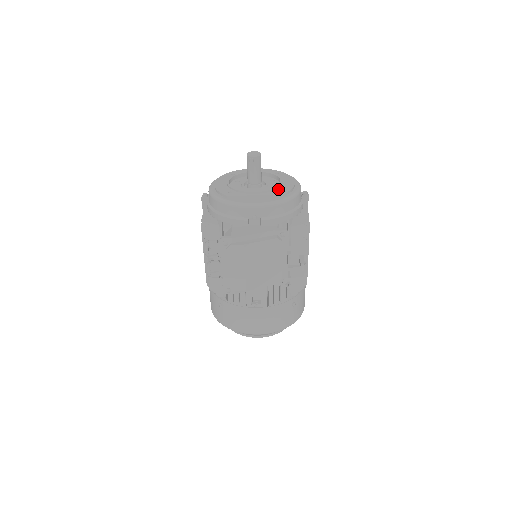
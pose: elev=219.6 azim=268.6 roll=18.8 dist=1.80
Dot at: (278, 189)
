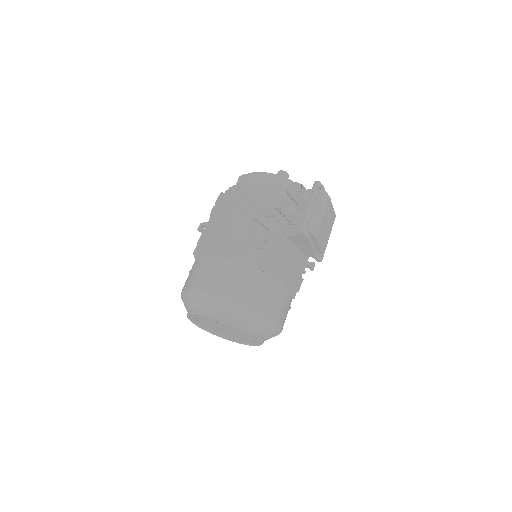
Dot at: occluded
